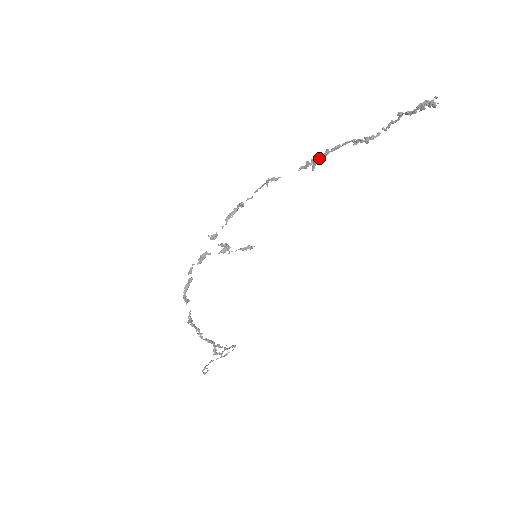
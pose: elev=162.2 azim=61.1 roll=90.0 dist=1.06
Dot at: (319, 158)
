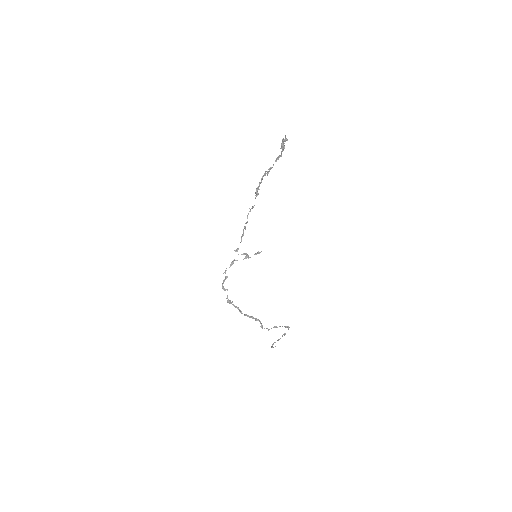
Dot at: (257, 188)
